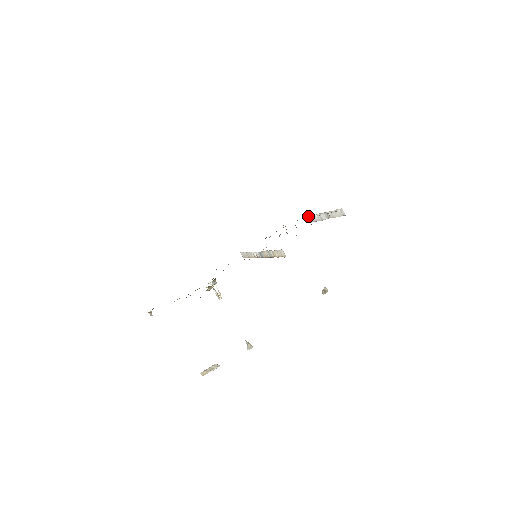
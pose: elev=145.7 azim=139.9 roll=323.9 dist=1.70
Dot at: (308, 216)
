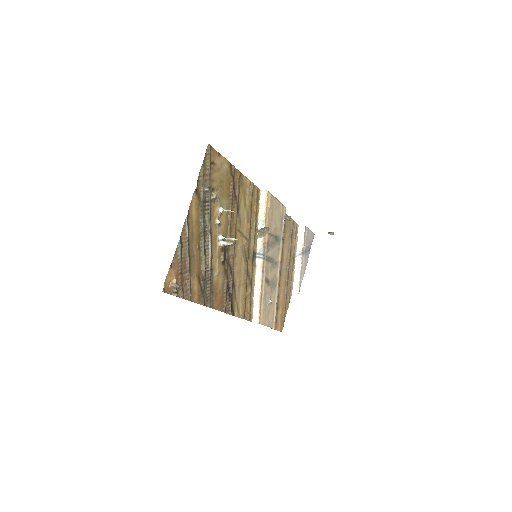
Dot at: (292, 289)
